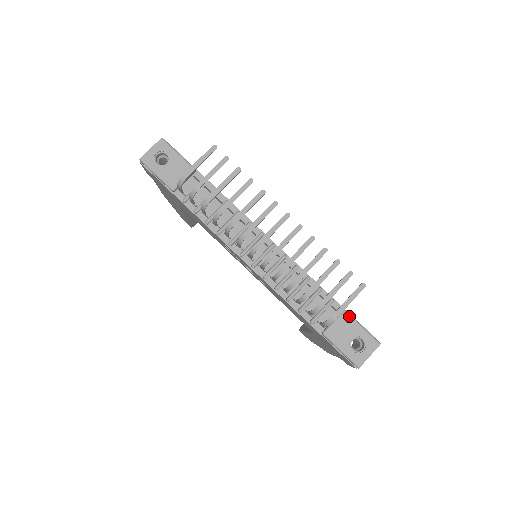
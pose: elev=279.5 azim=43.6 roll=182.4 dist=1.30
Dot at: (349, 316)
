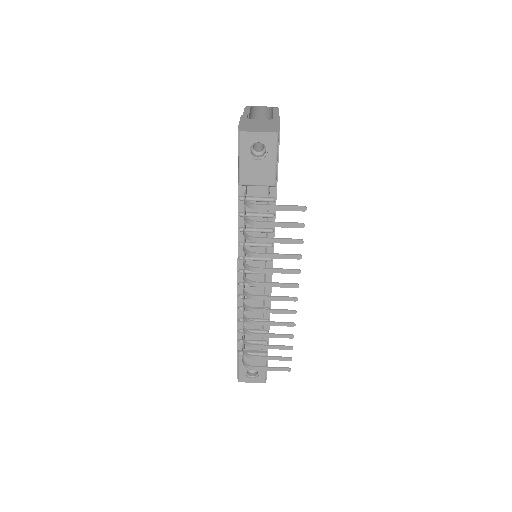
Dot at: occluded
